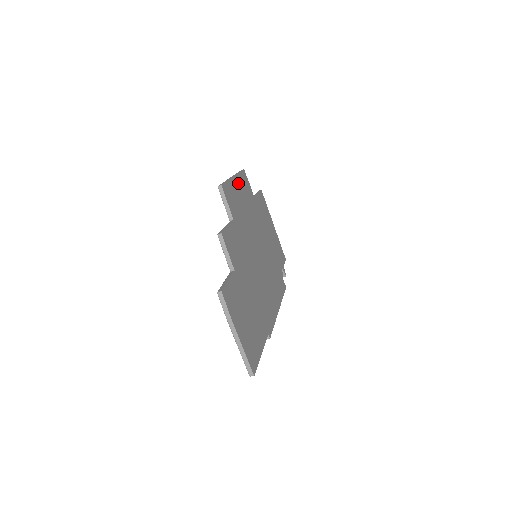
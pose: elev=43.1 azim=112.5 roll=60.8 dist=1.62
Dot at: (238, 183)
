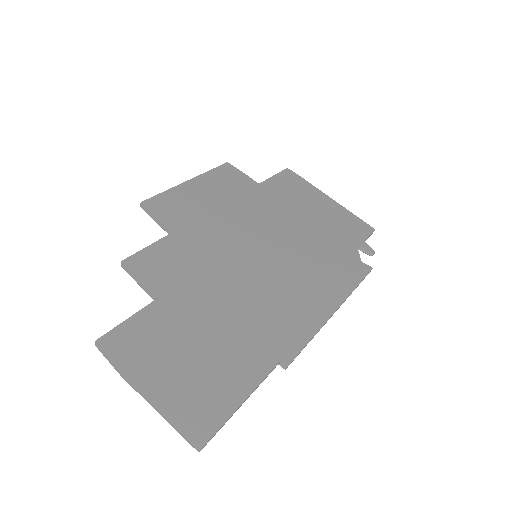
Dot at: (202, 184)
